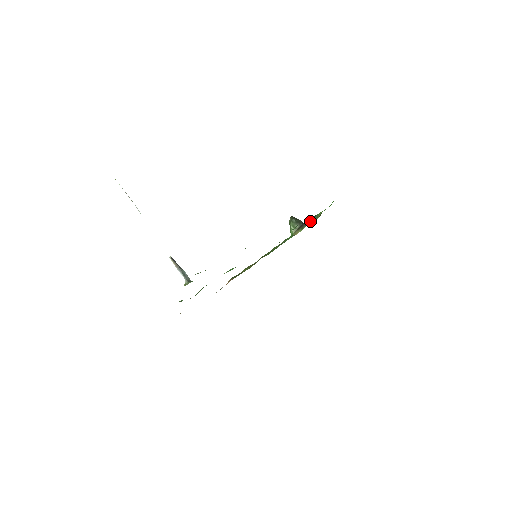
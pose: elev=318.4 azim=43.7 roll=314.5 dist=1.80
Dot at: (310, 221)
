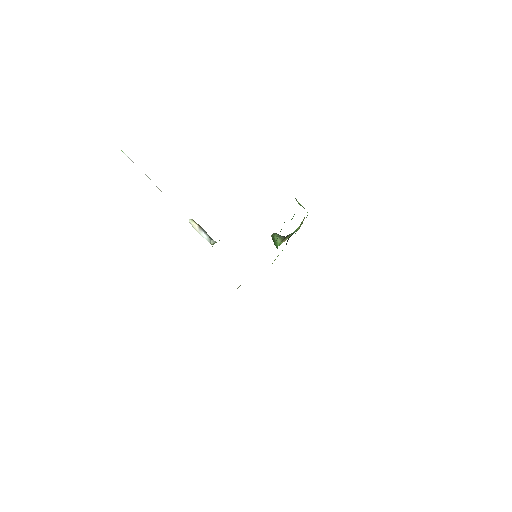
Dot at: occluded
